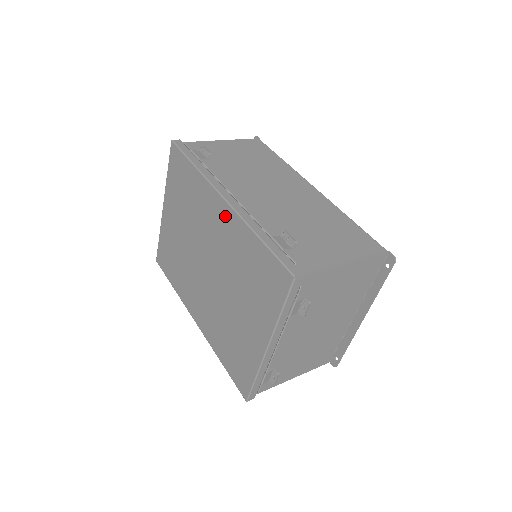
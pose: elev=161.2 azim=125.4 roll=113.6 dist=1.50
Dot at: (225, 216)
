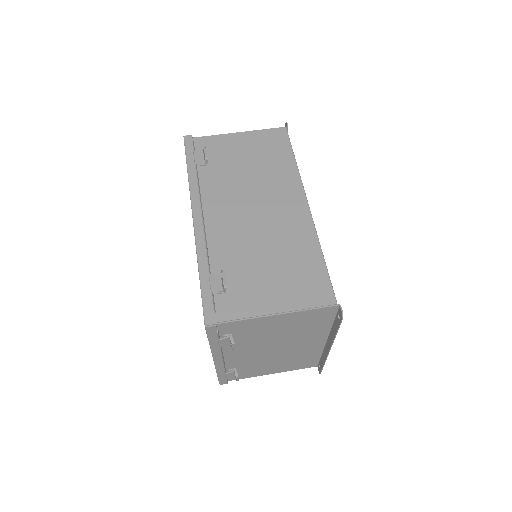
Dot at: occluded
